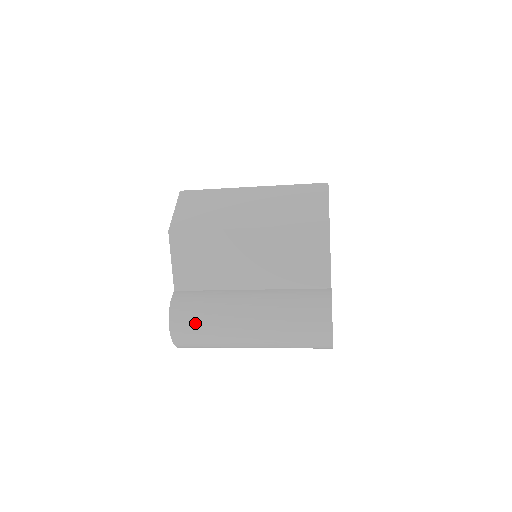
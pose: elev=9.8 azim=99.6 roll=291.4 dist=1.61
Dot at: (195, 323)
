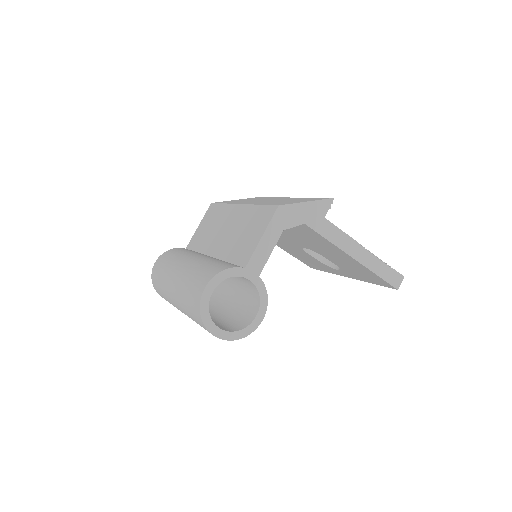
Dot at: (164, 262)
